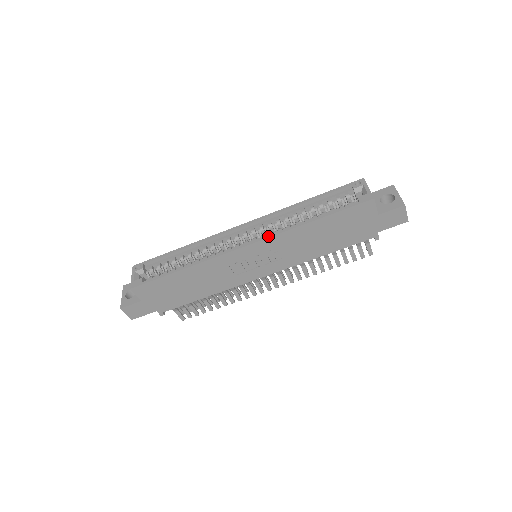
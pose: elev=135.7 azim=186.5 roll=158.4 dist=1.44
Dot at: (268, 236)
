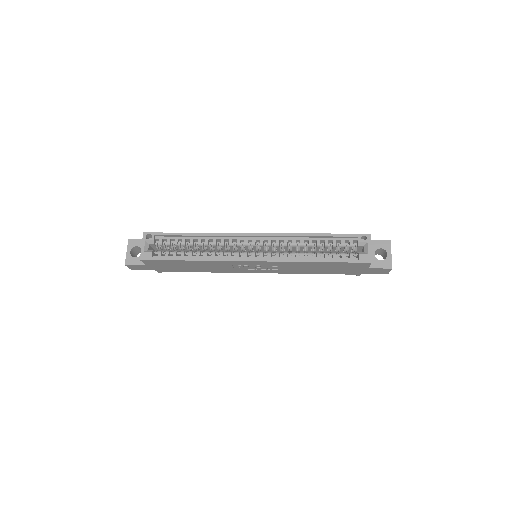
Dot at: (274, 260)
